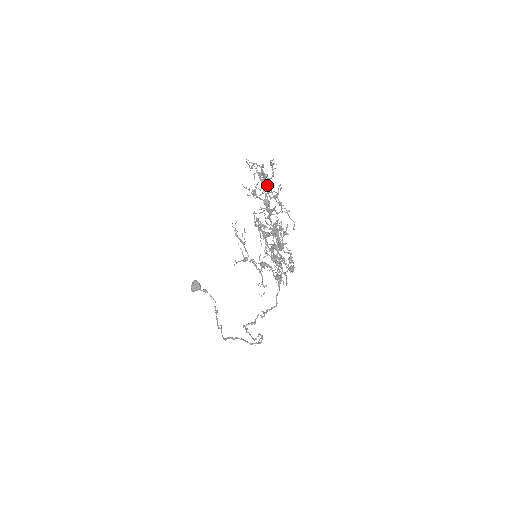
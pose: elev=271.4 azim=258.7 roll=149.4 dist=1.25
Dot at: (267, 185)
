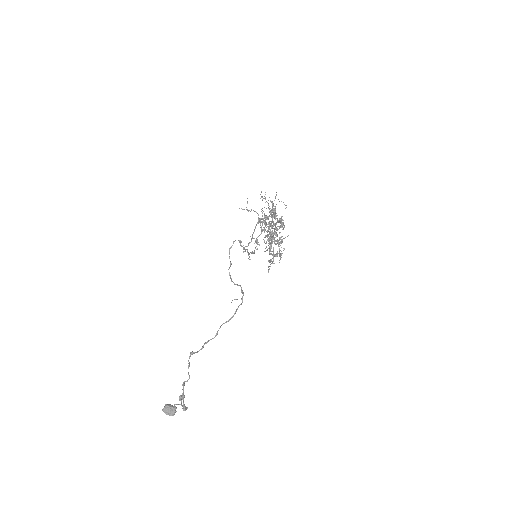
Dot at: occluded
